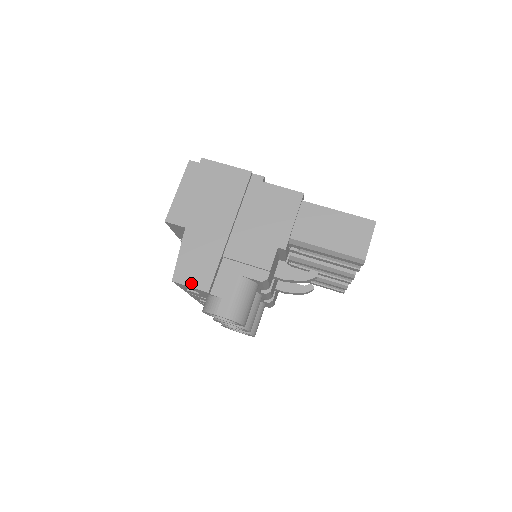
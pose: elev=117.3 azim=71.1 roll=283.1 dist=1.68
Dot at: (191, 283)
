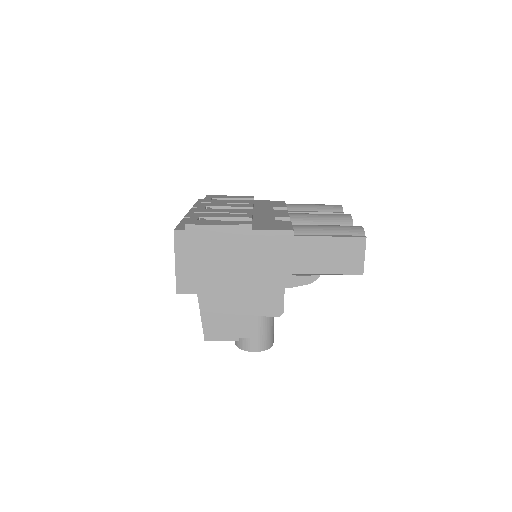
Dot at: (221, 338)
